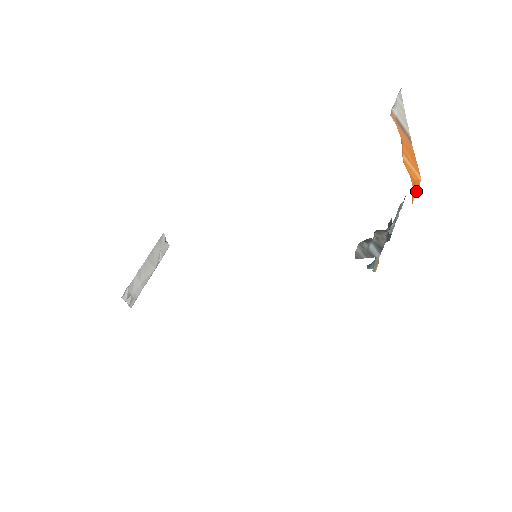
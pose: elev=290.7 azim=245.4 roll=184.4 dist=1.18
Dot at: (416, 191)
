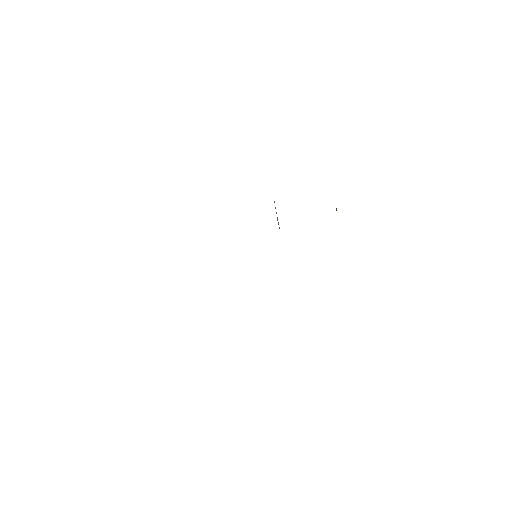
Dot at: occluded
